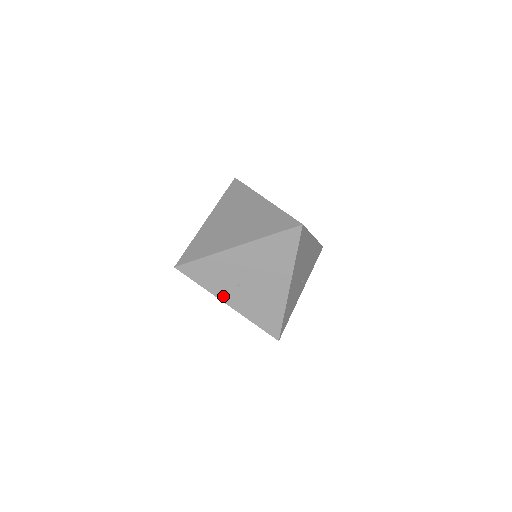
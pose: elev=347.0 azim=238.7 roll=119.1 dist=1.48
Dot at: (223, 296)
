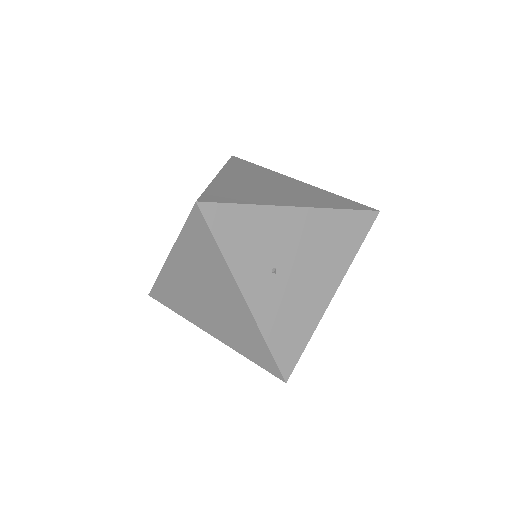
Dot at: (245, 281)
